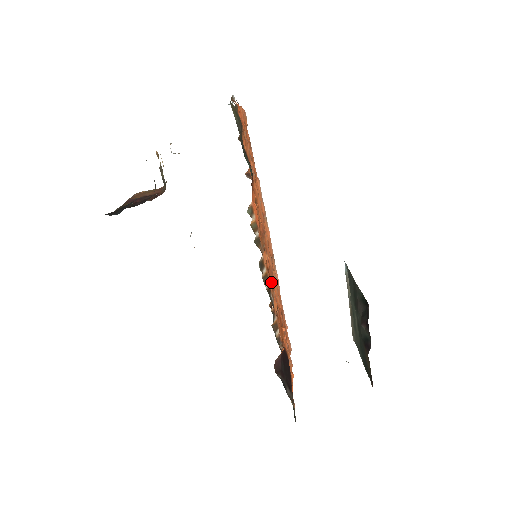
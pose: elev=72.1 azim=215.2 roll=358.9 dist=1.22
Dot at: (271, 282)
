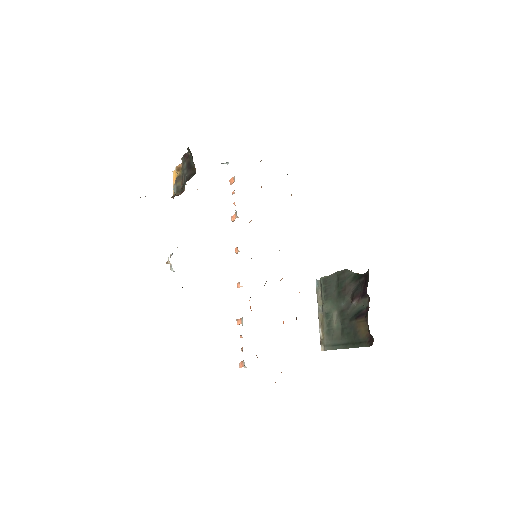
Dot at: occluded
